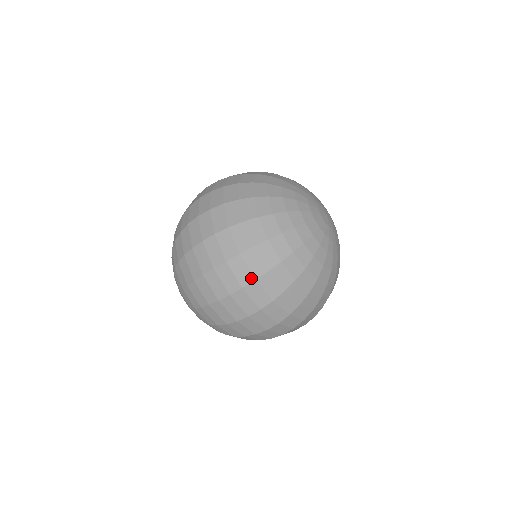
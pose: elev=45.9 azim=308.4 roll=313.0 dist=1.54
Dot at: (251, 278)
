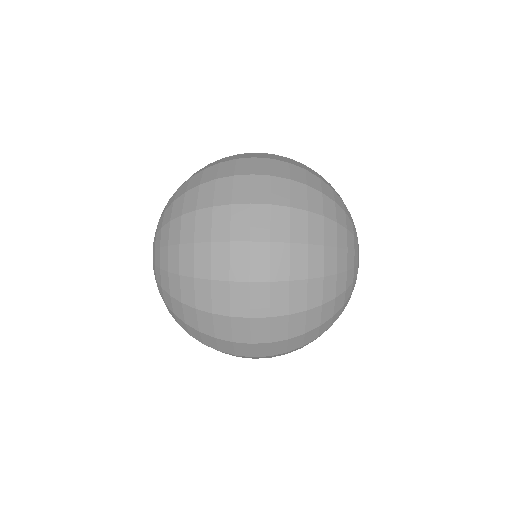
Dot at: occluded
